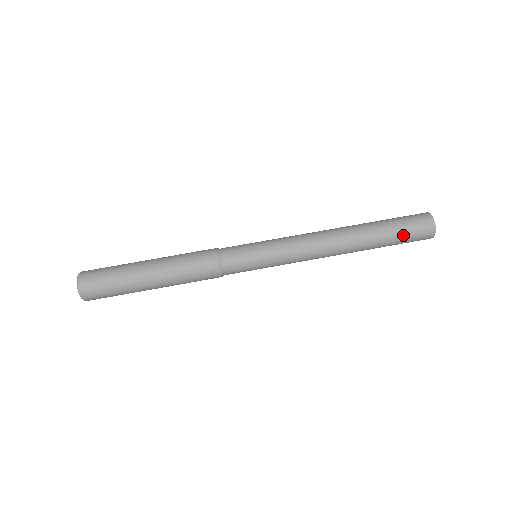
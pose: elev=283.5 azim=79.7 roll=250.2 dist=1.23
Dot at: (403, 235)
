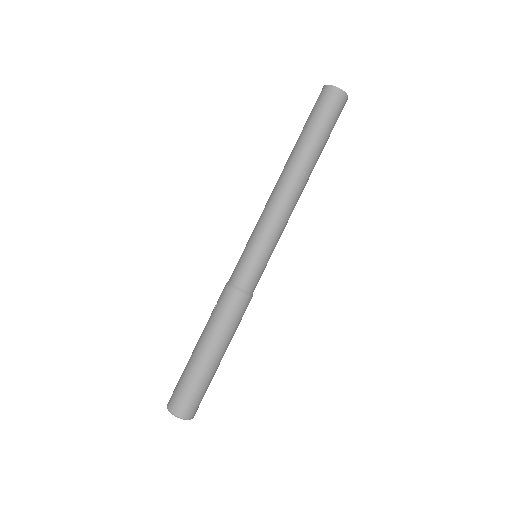
Dot at: (332, 126)
